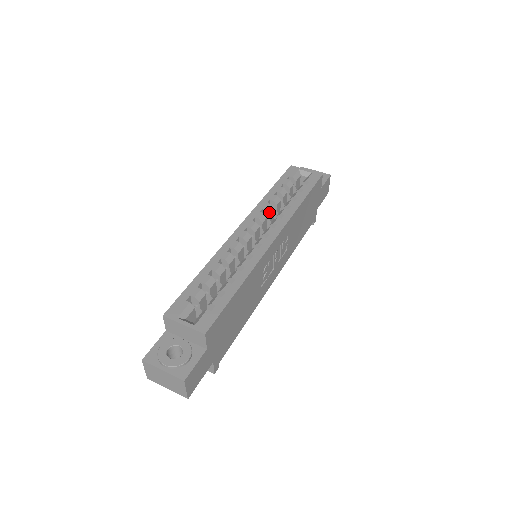
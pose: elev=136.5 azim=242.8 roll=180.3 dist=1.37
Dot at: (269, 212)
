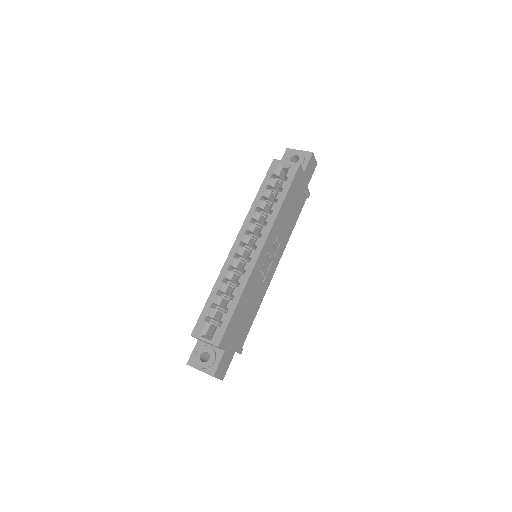
Dot at: (257, 220)
